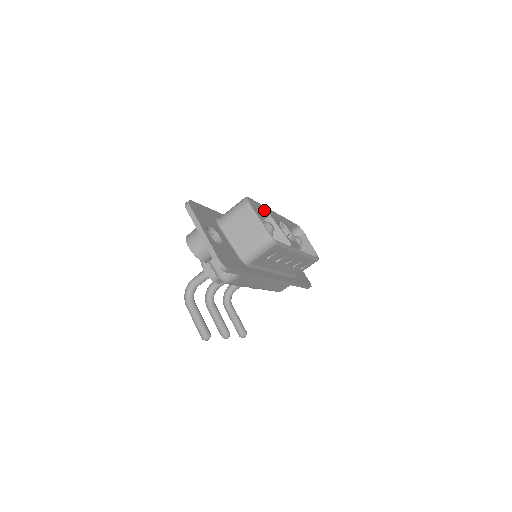
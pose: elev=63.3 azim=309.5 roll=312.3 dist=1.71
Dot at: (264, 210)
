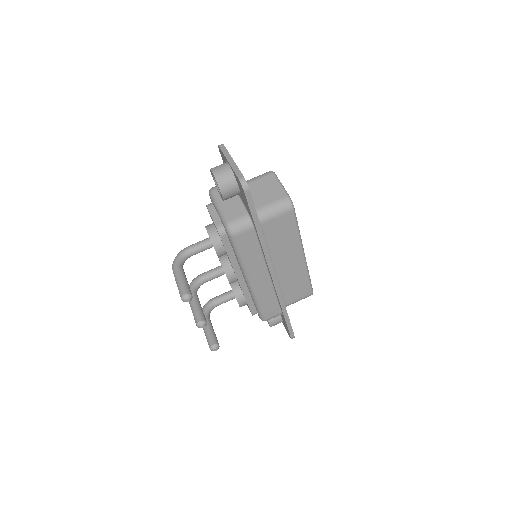
Dot at: occluded
